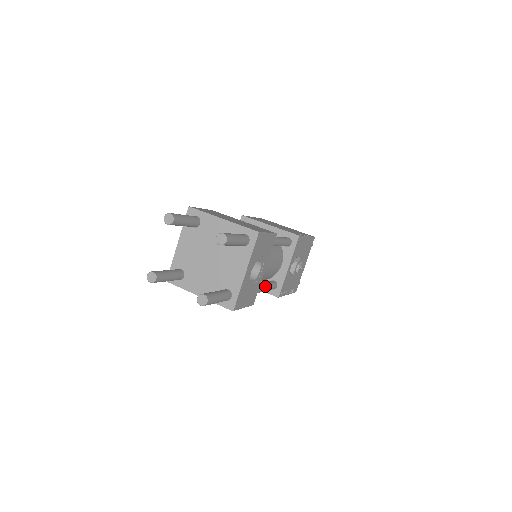
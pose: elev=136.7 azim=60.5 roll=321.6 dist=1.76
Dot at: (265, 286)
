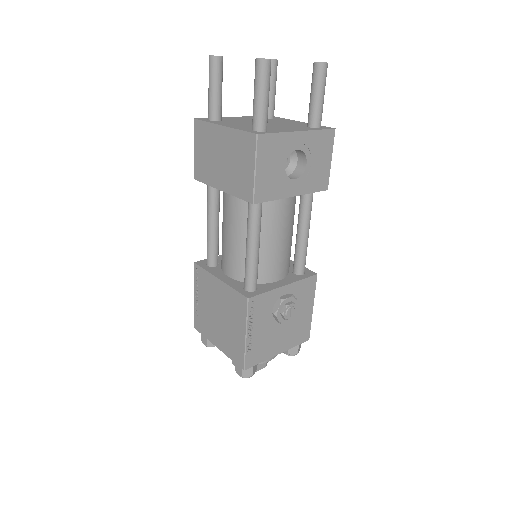
Dot at: occluded
